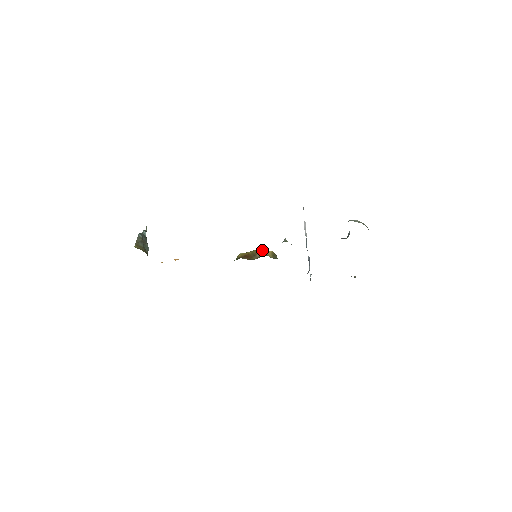
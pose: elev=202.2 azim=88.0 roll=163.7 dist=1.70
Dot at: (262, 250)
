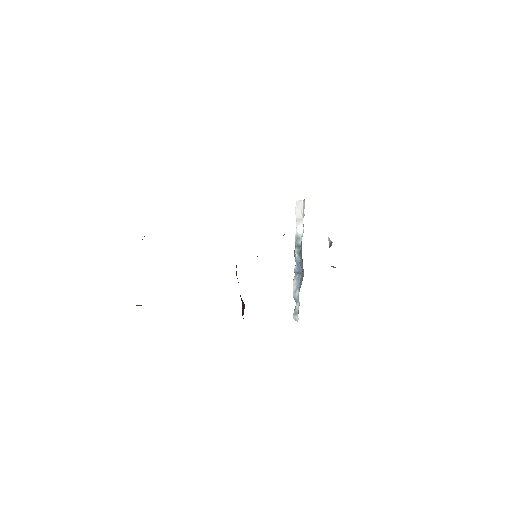
Dot at: occluded
